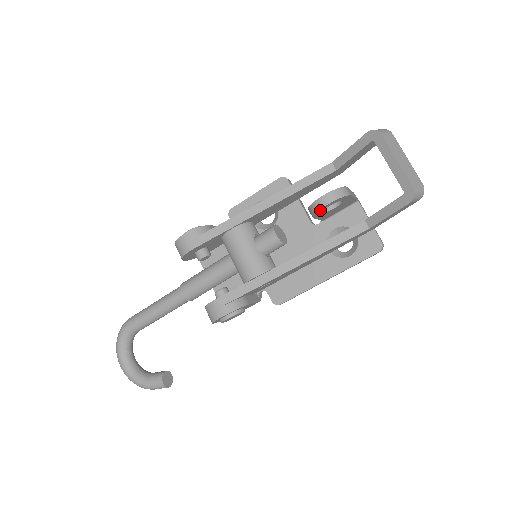
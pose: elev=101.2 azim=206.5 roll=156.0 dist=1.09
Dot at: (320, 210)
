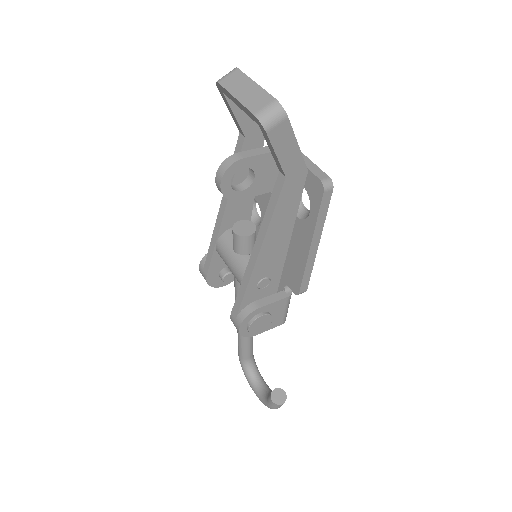
Dot at: (226, 192)
